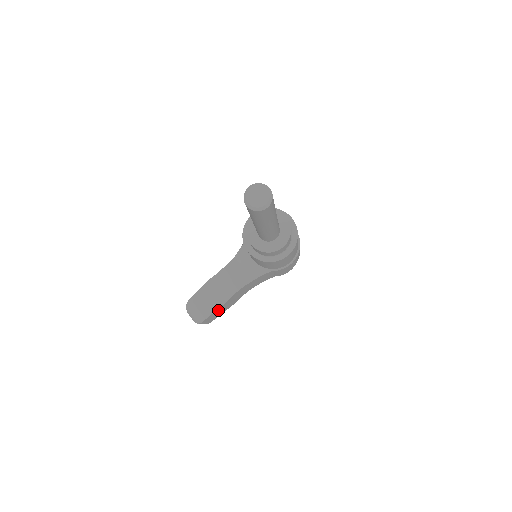
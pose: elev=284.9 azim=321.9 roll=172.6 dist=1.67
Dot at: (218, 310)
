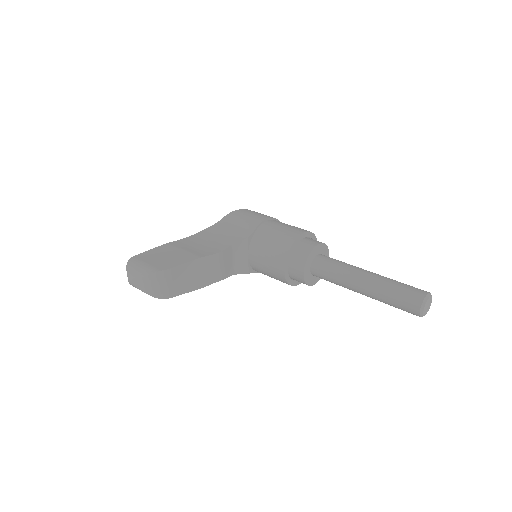
Dot at: occluded
